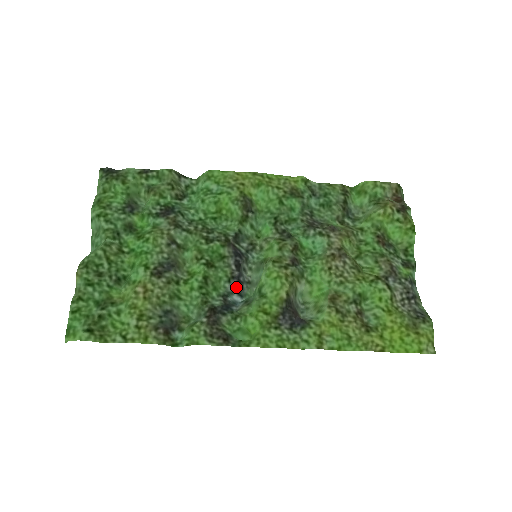
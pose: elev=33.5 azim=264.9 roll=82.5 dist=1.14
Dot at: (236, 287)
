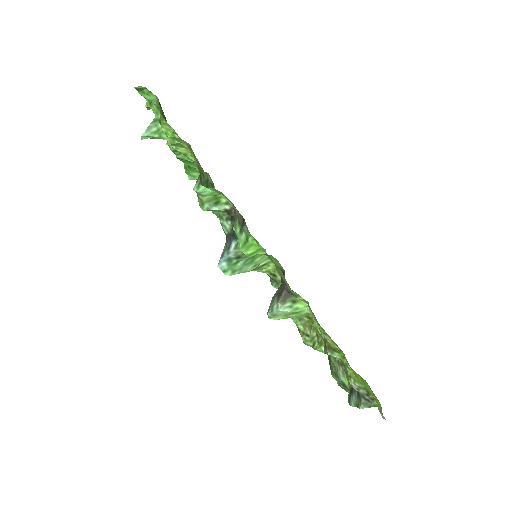
Dot at: occluded
